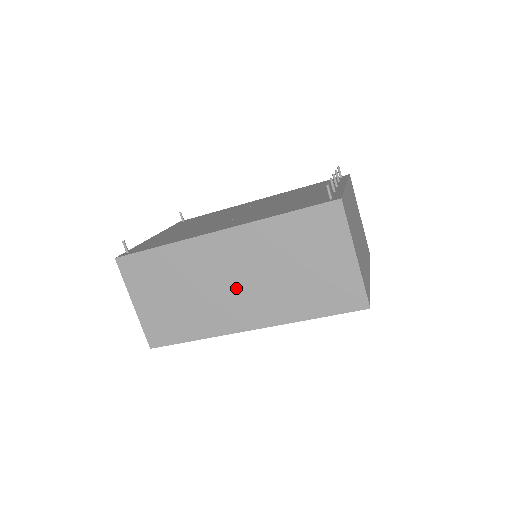
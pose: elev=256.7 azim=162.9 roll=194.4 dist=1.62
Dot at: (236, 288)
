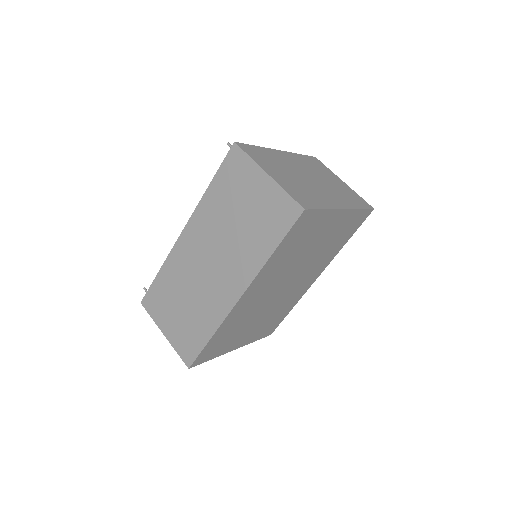
Dot at: (213, 268)
